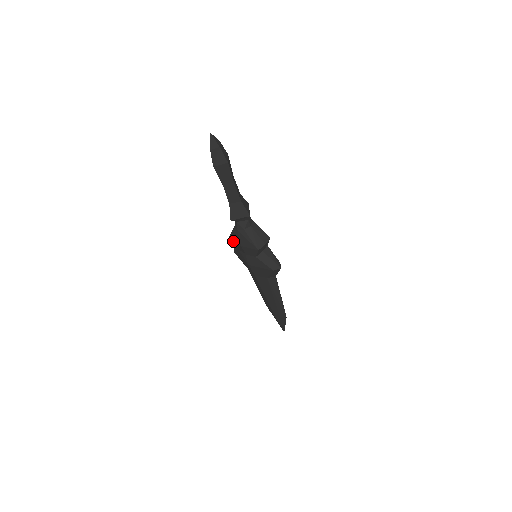
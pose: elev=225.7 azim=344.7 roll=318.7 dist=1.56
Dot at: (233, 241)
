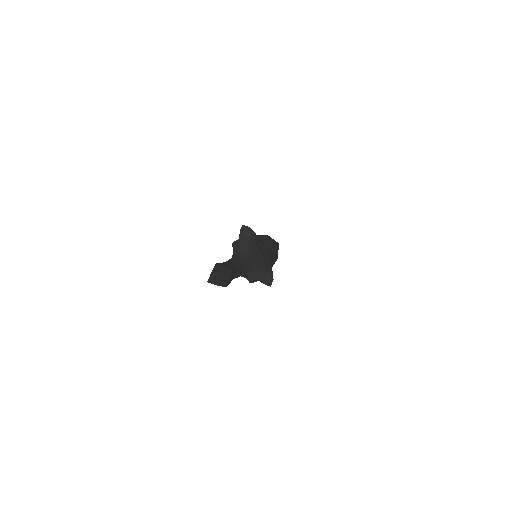
Dot at: occluded
